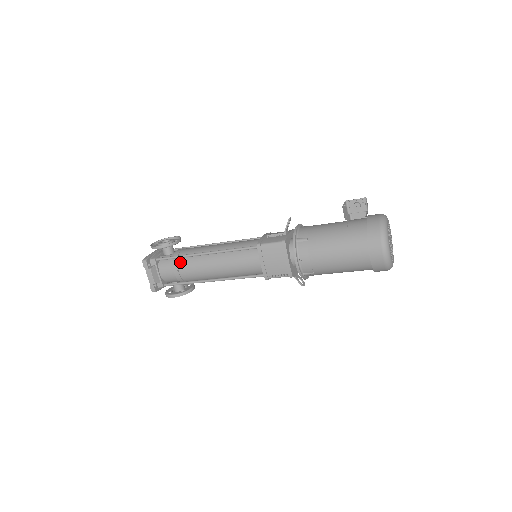
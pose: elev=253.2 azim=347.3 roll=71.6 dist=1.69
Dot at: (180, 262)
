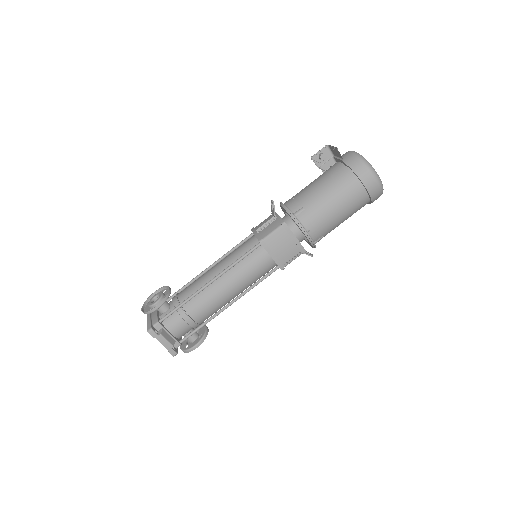
Dot at: (187, 308)
